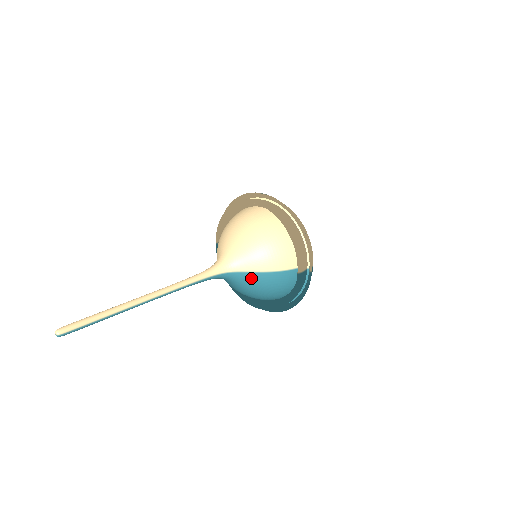
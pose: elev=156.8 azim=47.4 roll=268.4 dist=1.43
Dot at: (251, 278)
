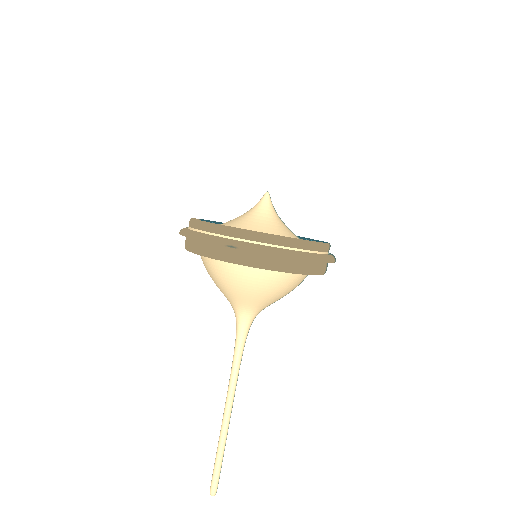
Dot at: occluded
